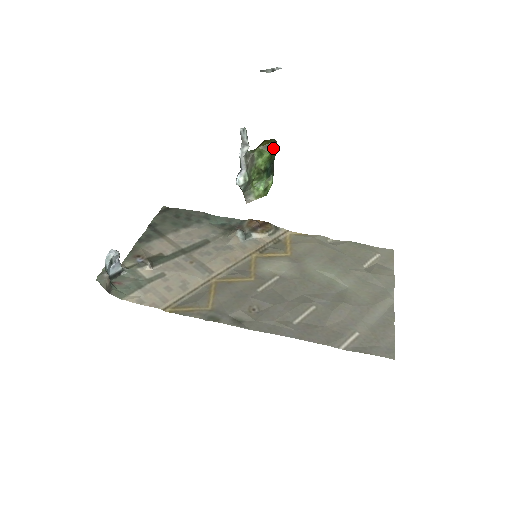
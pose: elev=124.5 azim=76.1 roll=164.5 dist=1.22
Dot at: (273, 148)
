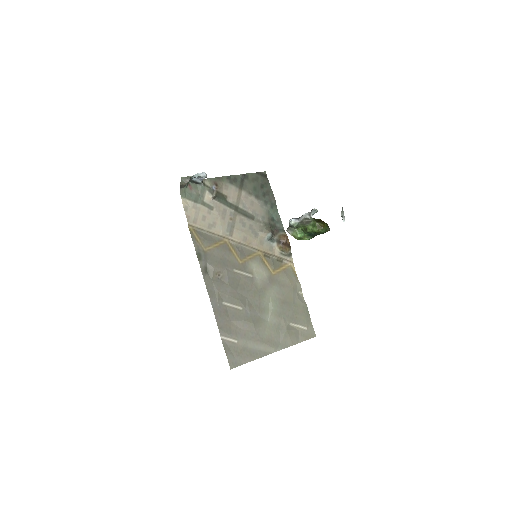
Dot at: (322, 231)
